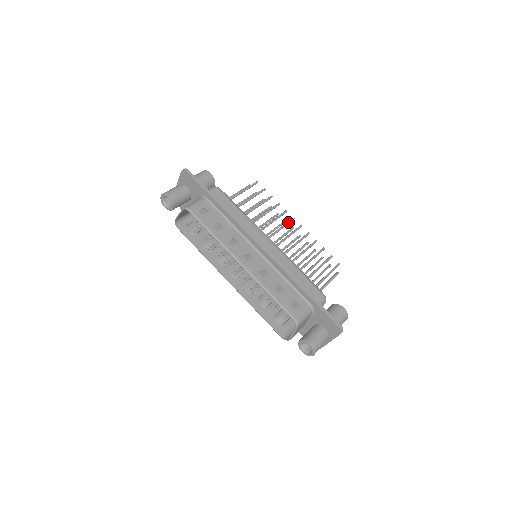
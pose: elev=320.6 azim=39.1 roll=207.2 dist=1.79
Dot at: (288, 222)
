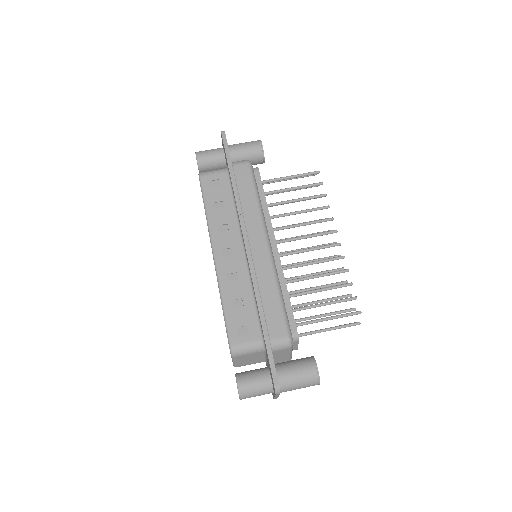
Dot at: (323, 232)
